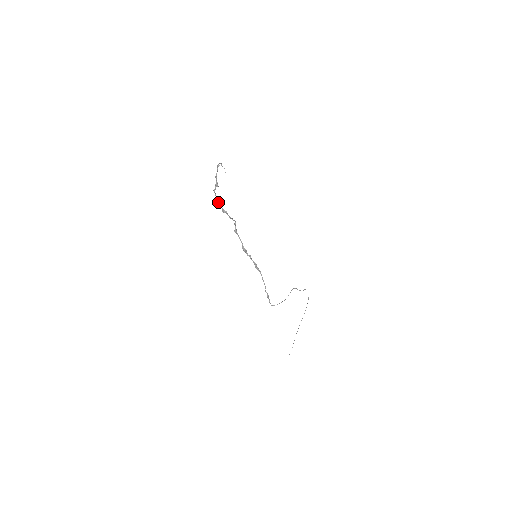
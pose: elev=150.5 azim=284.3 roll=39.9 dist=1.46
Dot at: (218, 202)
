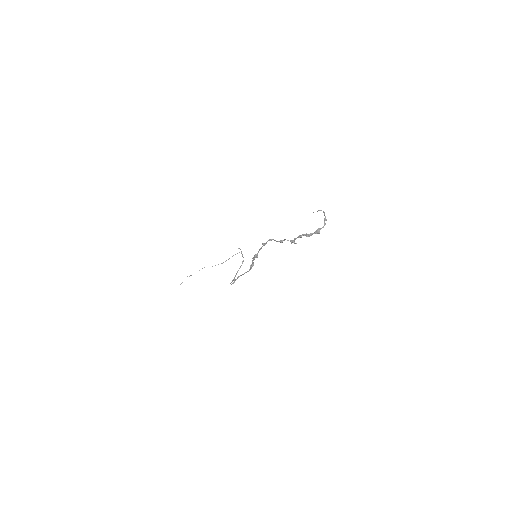
Dot at: (290, 241)
